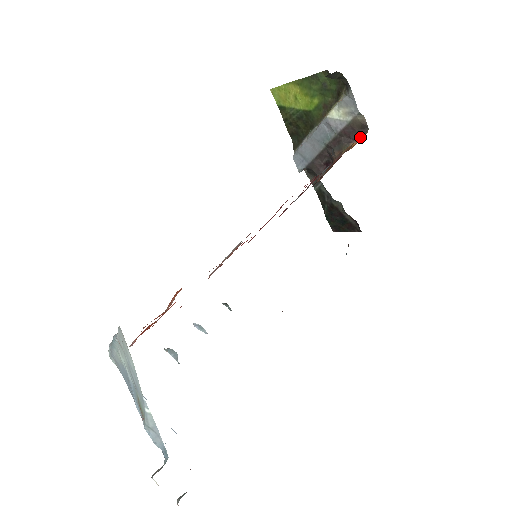
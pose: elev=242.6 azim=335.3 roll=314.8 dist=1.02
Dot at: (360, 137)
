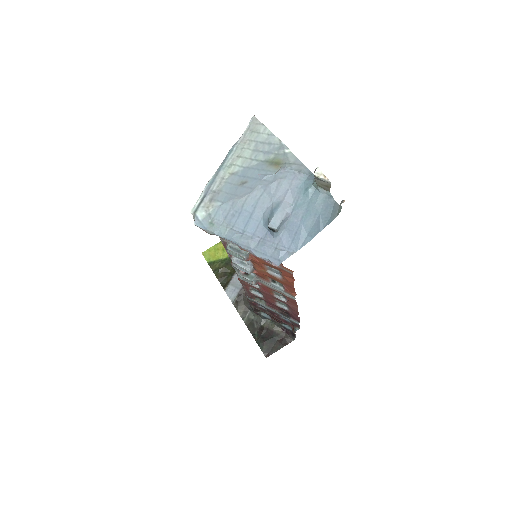
Dot at: occluded
